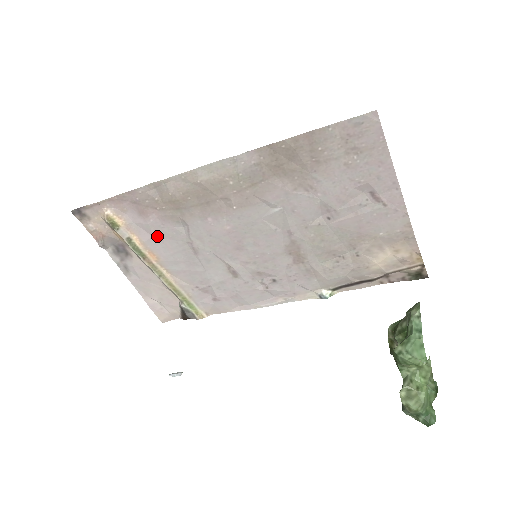
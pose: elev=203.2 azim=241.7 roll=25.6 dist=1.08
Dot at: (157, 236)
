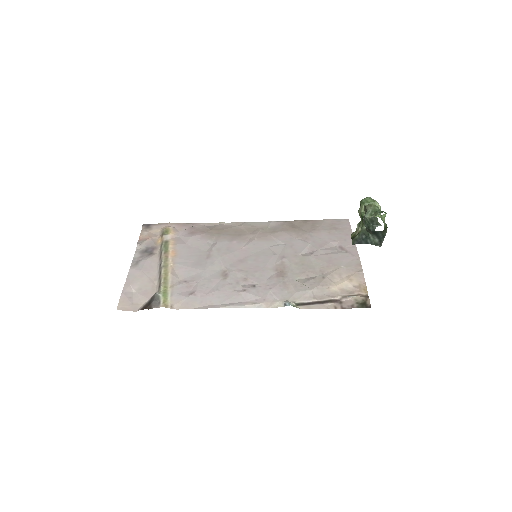
Dot at: (189, 244)
